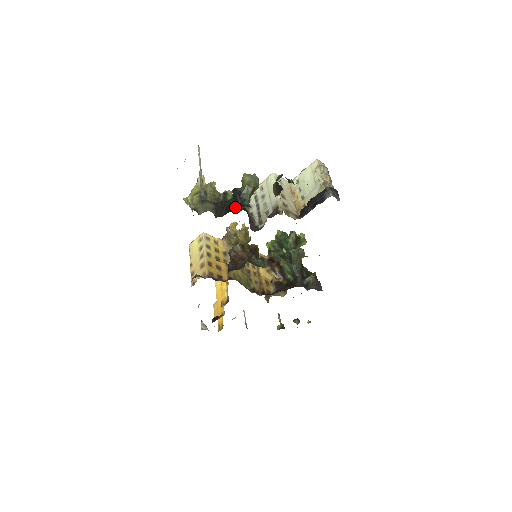
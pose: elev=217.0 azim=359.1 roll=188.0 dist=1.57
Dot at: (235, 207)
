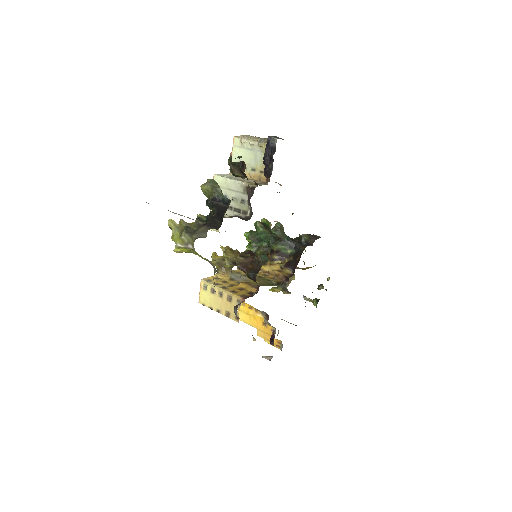
Dot at: (223, 210)
